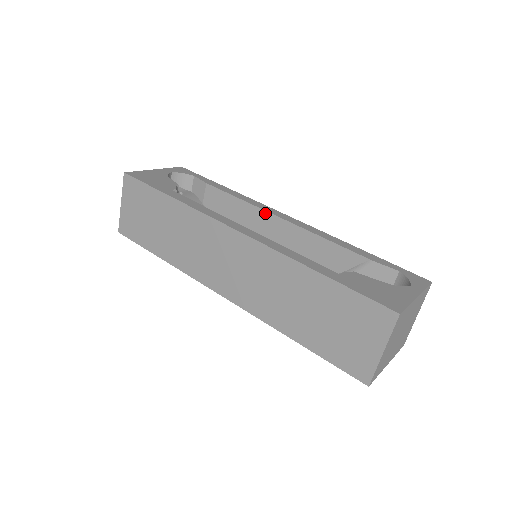
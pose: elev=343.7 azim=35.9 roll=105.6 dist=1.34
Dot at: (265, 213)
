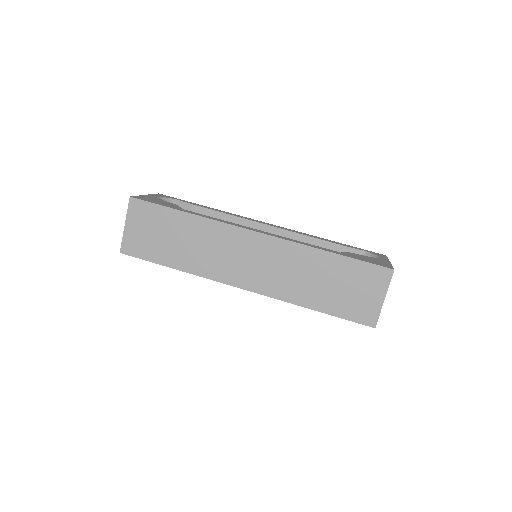
Dot at: (253, 223)
